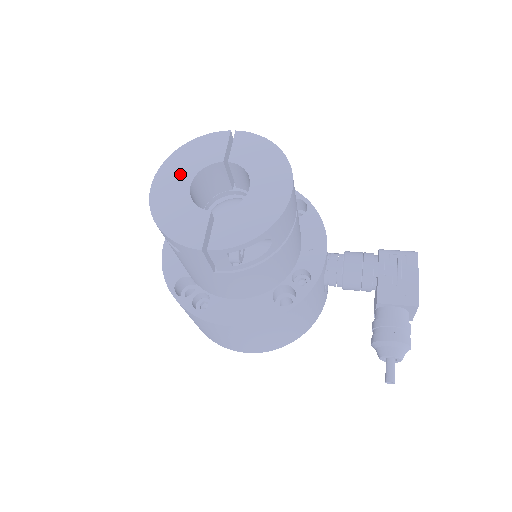
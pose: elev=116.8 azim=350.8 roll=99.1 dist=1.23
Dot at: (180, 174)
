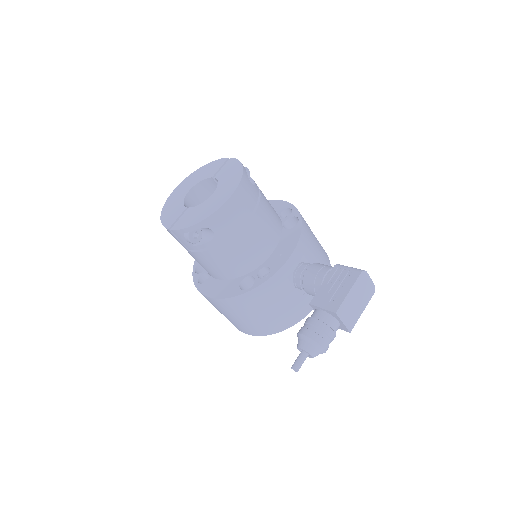
Dot at: (189, 184)
